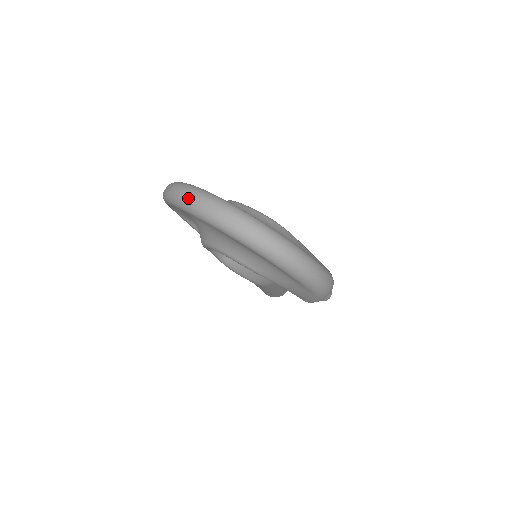
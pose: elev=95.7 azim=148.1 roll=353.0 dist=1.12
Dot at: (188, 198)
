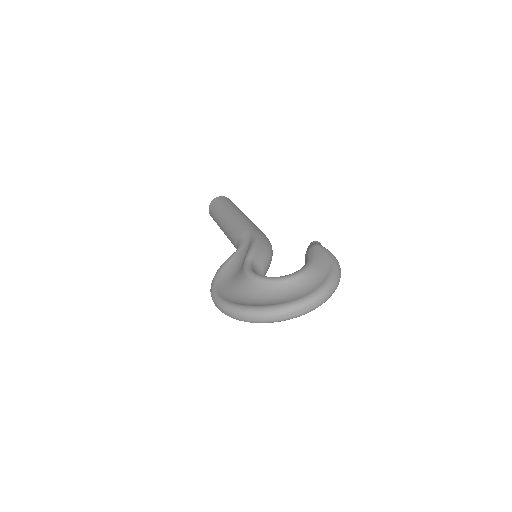
Dot at: (268, 321)
